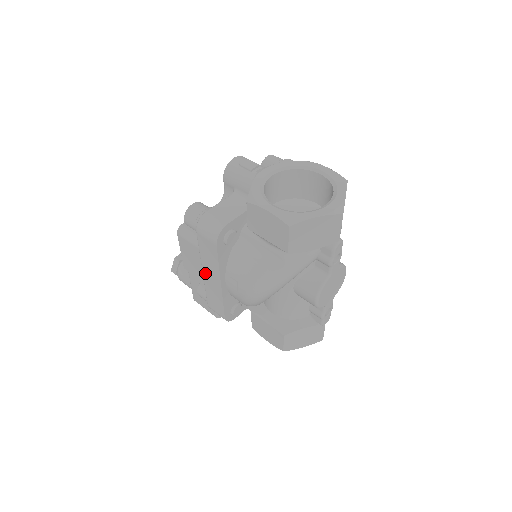
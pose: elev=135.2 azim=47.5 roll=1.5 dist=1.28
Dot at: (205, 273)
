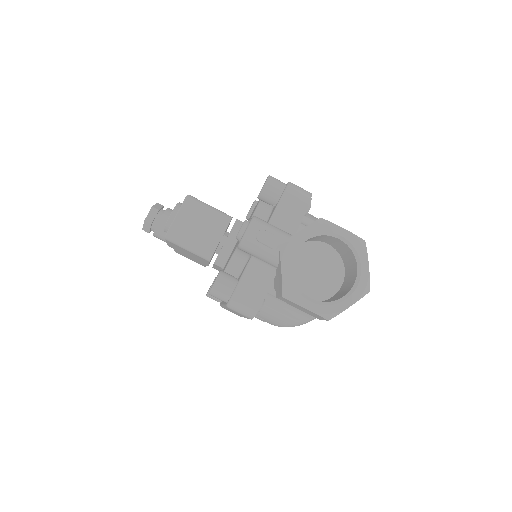
Dot at: occluded
